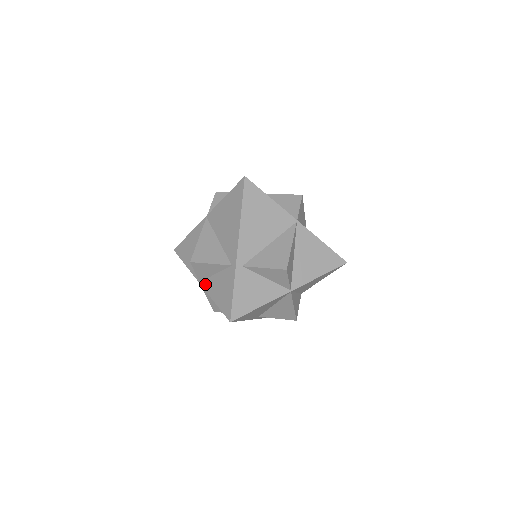
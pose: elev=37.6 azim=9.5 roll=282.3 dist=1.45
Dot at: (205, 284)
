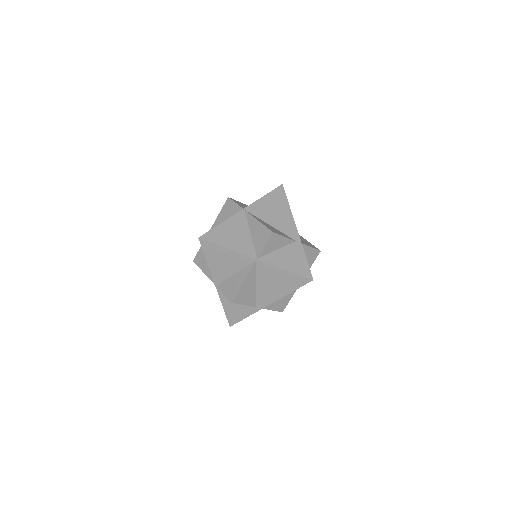
Dot at: (267, 259)
